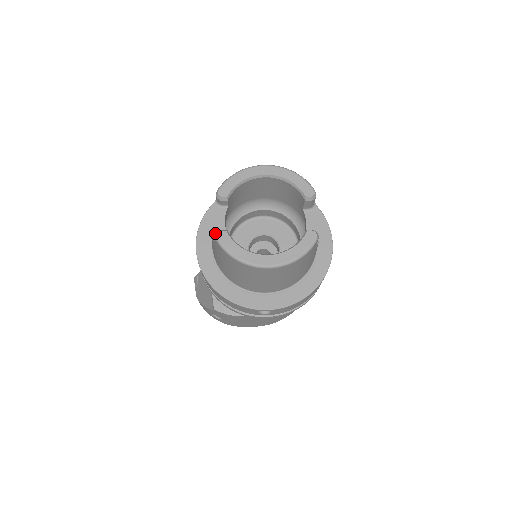
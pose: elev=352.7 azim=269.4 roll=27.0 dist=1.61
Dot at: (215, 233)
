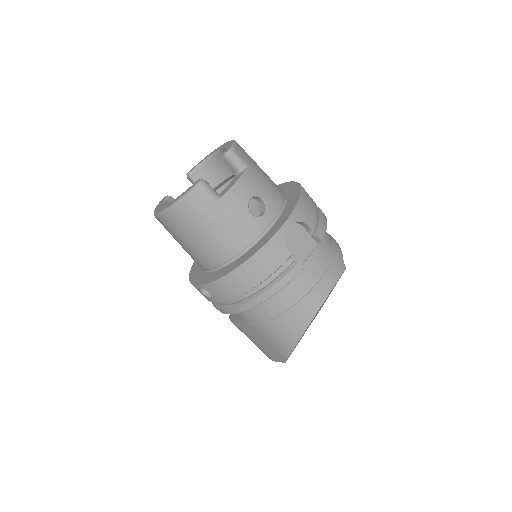
Dot at: occluded
